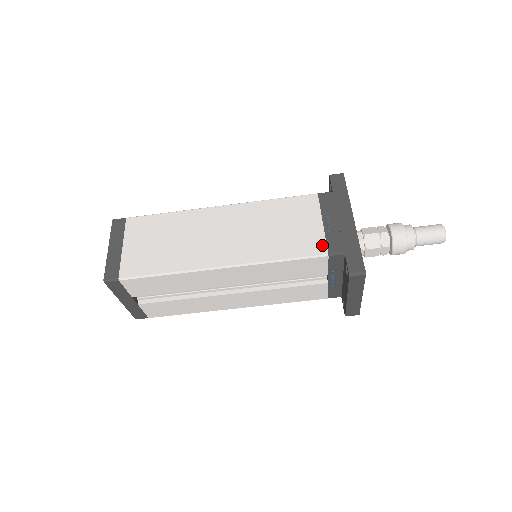
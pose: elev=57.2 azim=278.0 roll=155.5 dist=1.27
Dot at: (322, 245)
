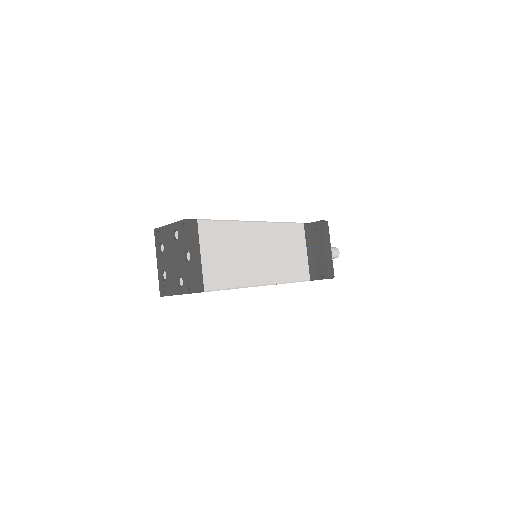
Dot at: occluded
